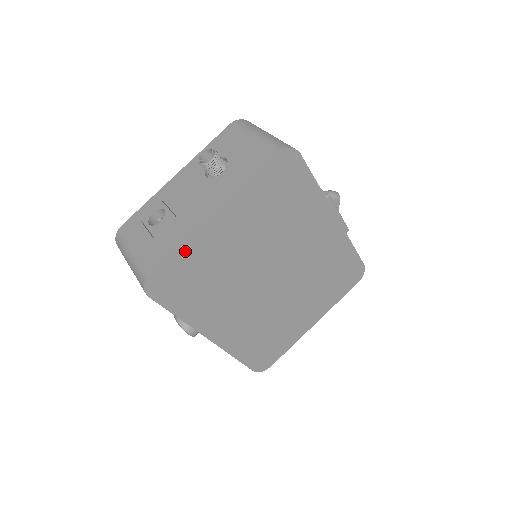
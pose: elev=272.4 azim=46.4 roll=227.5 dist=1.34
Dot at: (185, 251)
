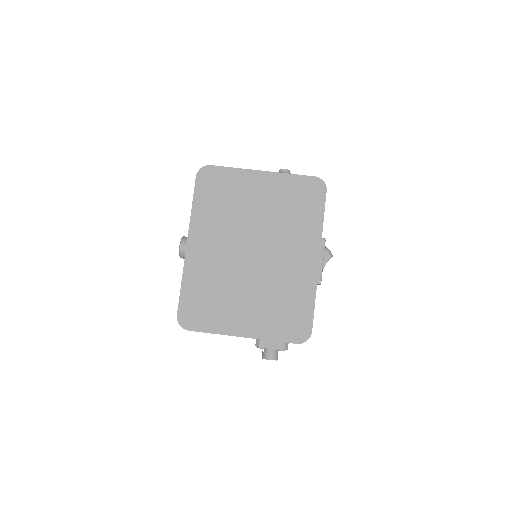
Dot at: (233, 174)
